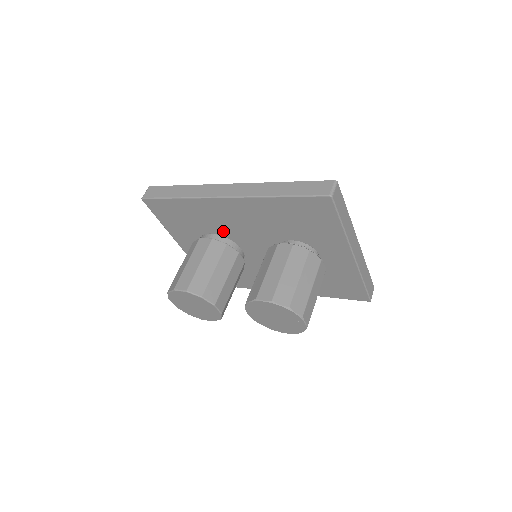
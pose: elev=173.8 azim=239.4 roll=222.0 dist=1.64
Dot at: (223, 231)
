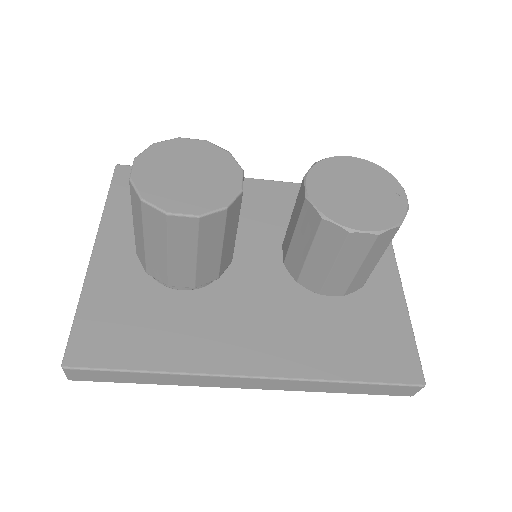
Dot at: occluded
